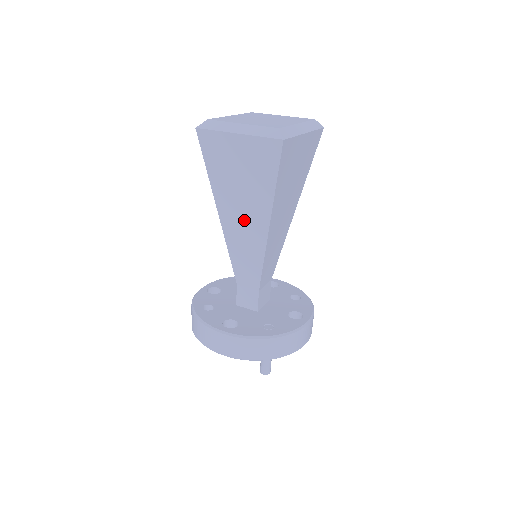
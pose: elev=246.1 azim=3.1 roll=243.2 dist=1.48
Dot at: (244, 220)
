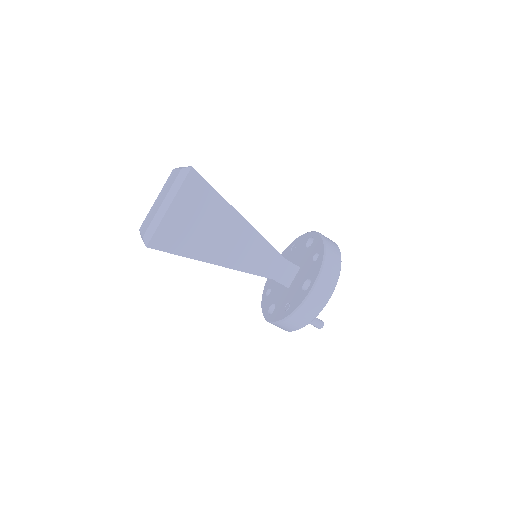
Dot at: occluded
